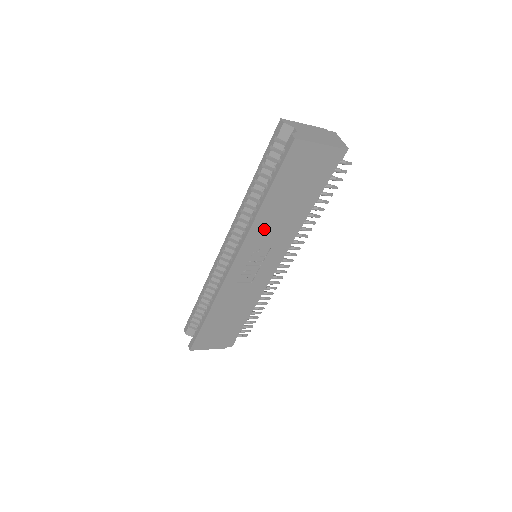
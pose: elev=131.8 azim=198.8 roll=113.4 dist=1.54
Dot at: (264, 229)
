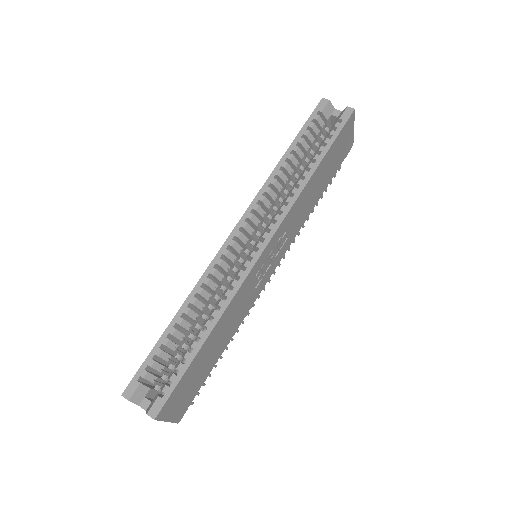
Dot at: (299, 206)
